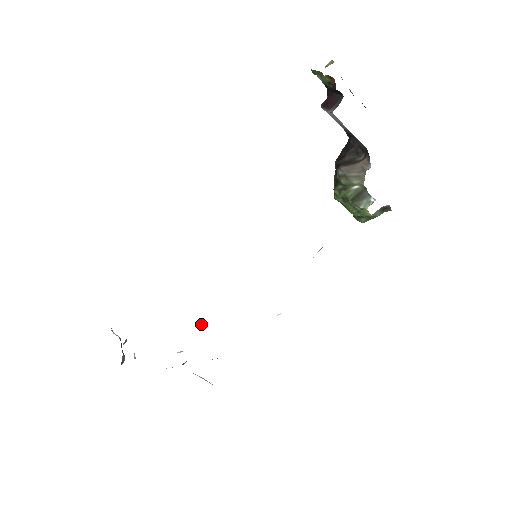
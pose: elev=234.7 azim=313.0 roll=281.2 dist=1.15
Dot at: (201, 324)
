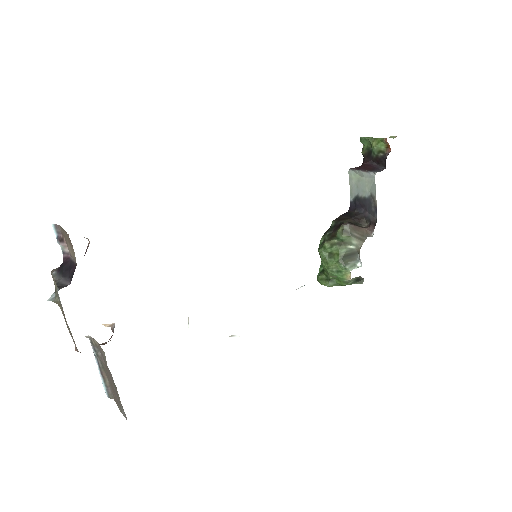
Dot at: occluded
